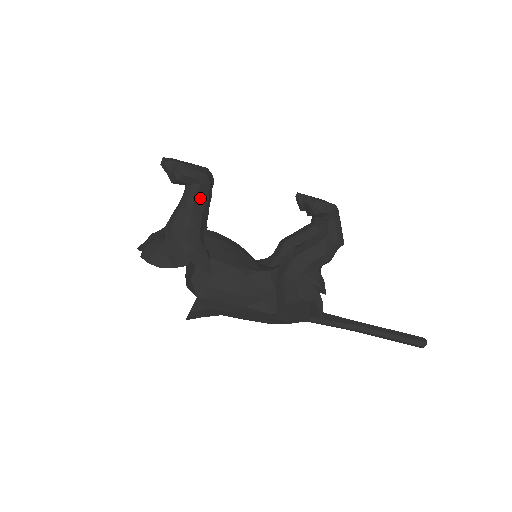
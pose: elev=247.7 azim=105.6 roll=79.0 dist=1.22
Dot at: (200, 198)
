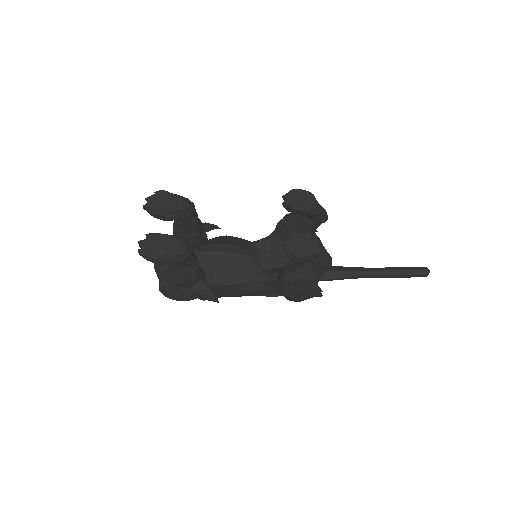
Dot at: (187, 264)
